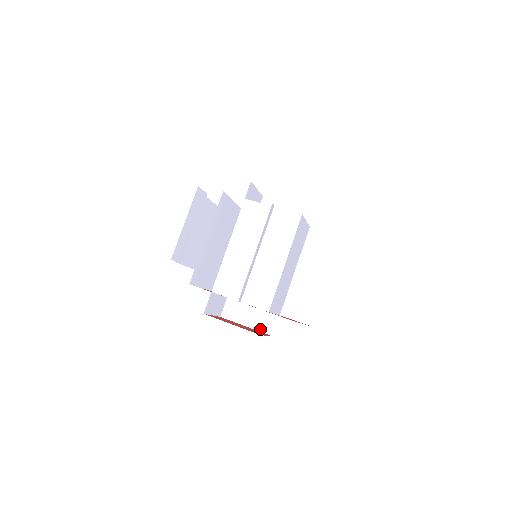
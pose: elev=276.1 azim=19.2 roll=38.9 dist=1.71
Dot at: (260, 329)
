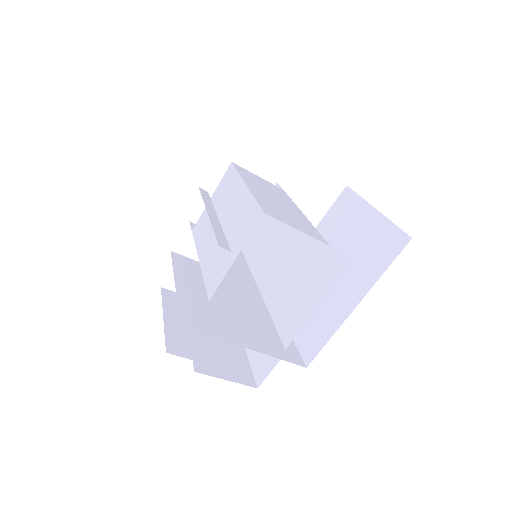
Dot at: (329, 285)
